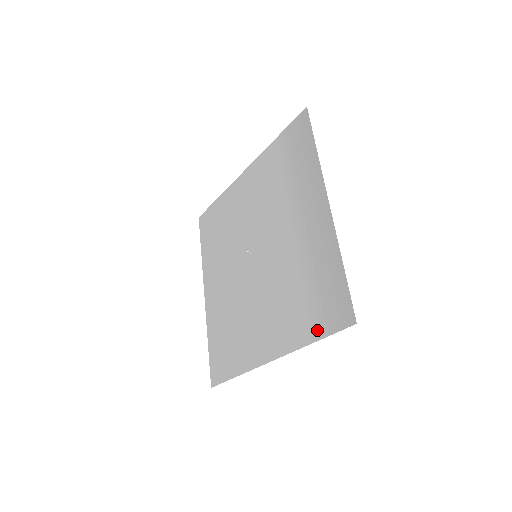
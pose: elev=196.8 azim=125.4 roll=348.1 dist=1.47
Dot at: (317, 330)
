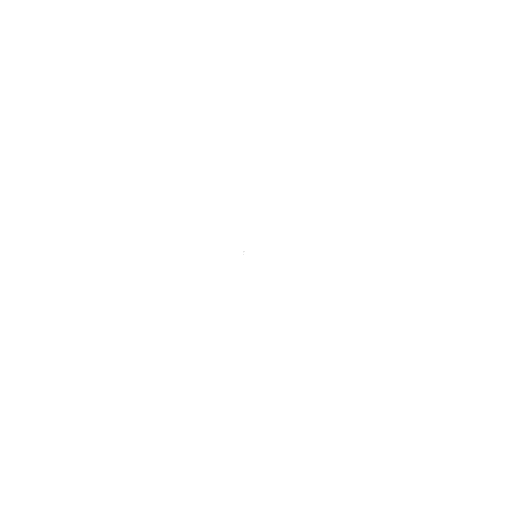
Dot at: occluded
